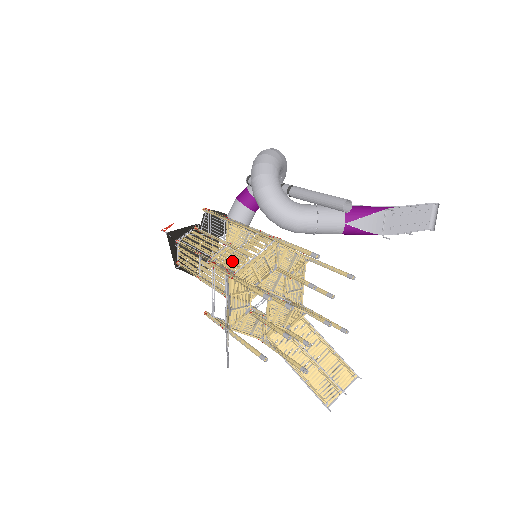
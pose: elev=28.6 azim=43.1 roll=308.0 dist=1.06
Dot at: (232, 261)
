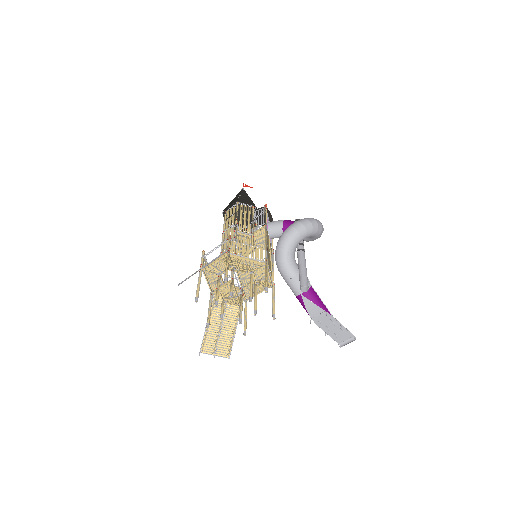
Dot at: (238, 247)
